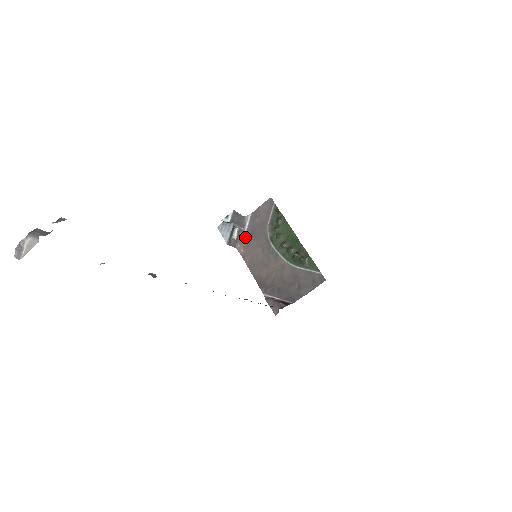
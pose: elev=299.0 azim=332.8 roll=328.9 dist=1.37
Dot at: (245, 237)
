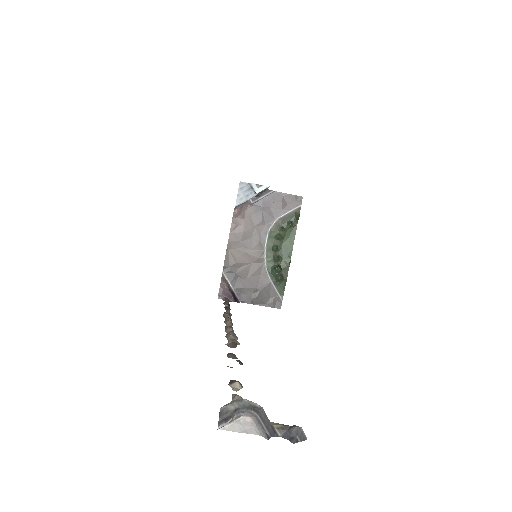
Dot at: (250, 205)
